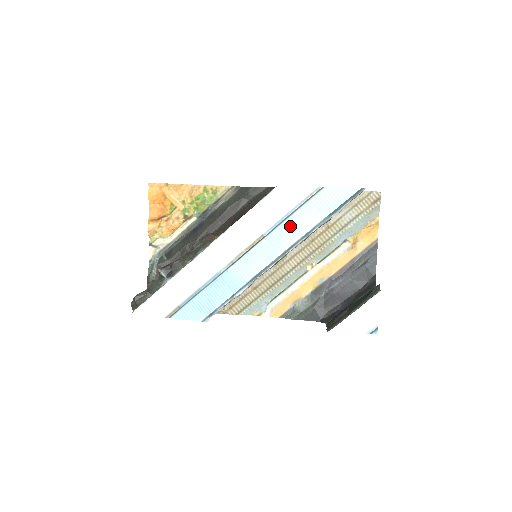
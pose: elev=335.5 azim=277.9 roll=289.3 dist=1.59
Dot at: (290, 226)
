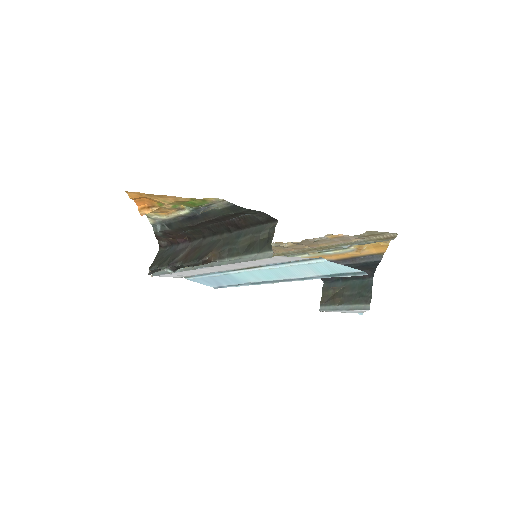
Dot at: (287, 270)
